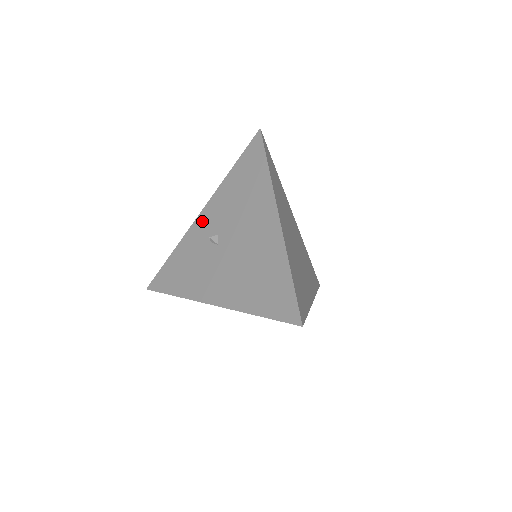
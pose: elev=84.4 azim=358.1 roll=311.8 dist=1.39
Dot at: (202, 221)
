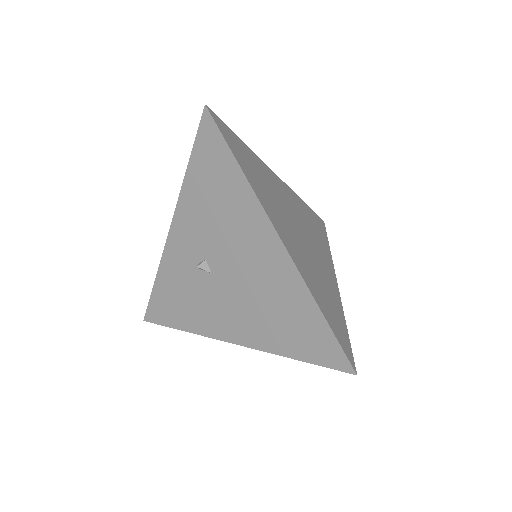
Dot at: (177, 242)
